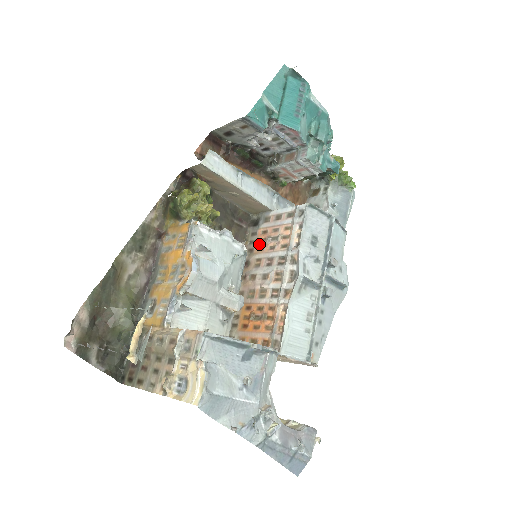
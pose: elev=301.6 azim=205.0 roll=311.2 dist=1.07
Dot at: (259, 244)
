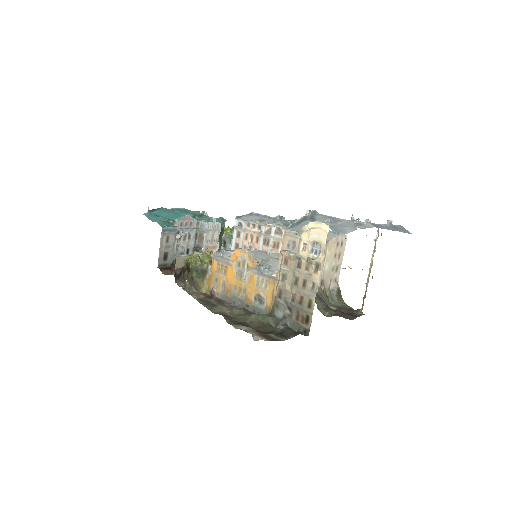
Dot at: occluded
